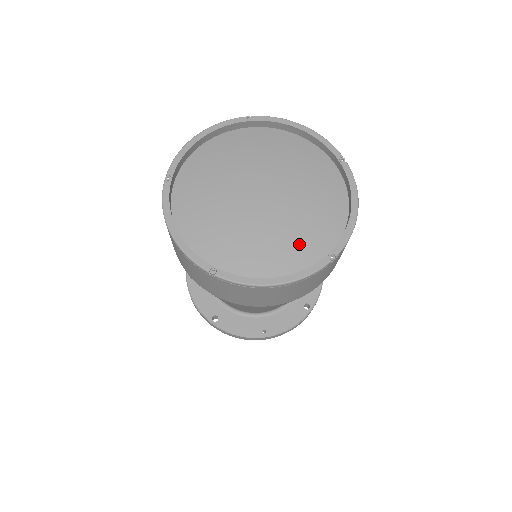
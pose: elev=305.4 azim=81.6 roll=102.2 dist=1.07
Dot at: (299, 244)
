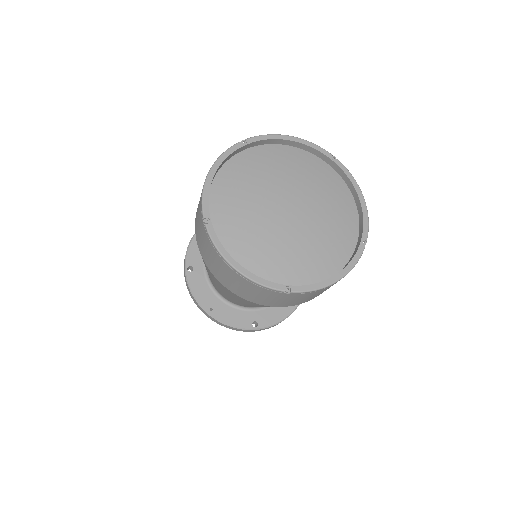
Dot at: (278, 262)
